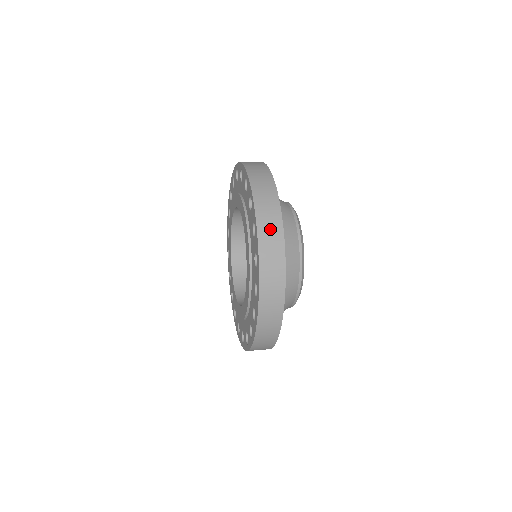
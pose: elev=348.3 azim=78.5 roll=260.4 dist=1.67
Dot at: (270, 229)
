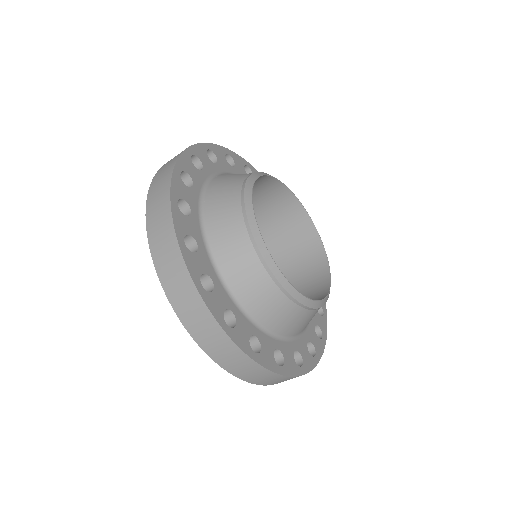
Dot at: occluded
